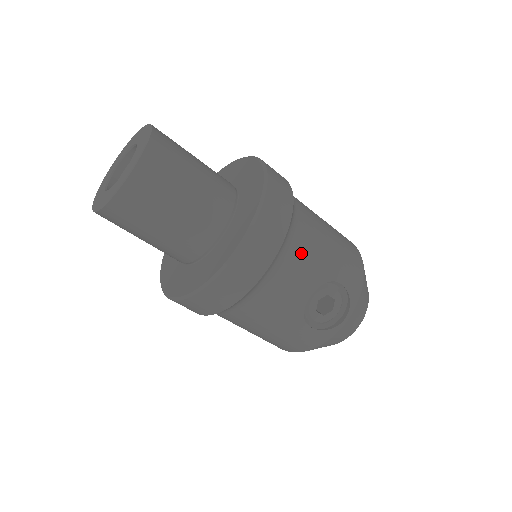
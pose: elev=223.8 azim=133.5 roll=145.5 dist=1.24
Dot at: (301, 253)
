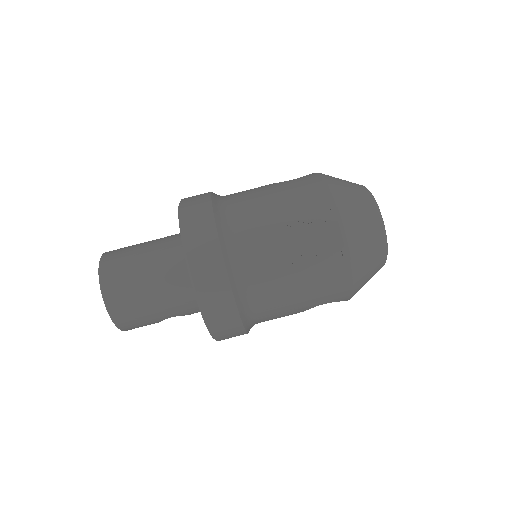
Dot at: occluded
